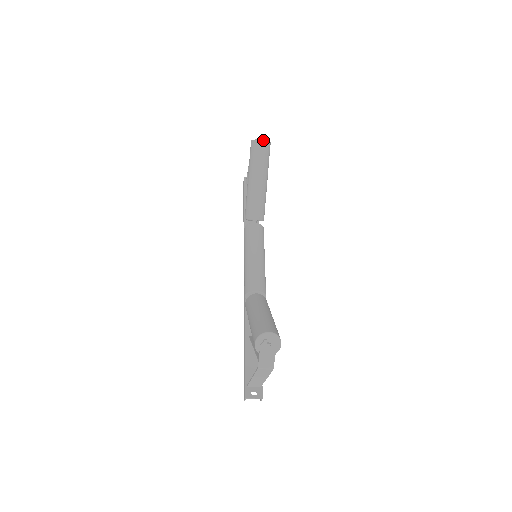
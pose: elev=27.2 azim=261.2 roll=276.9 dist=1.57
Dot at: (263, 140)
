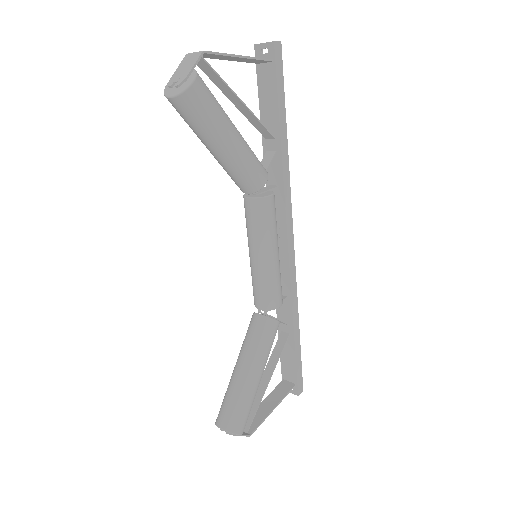
Dot at: (171, 97)
